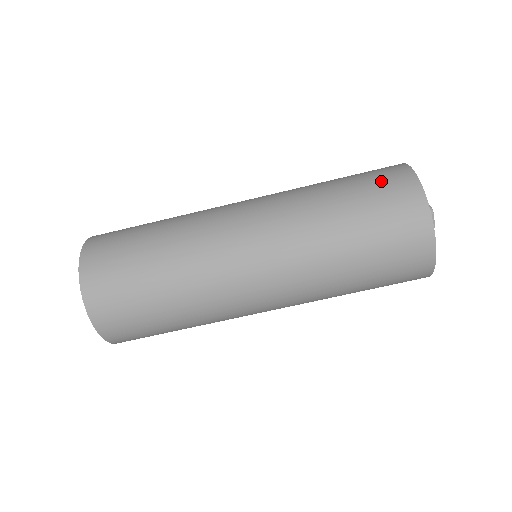
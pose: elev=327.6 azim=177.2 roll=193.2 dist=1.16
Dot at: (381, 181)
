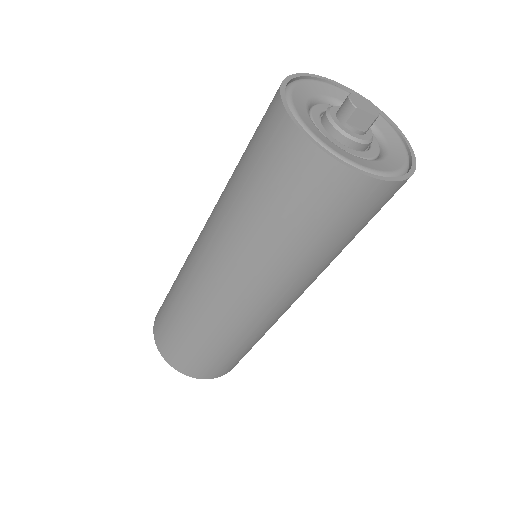
Dot at: (262, 140)
